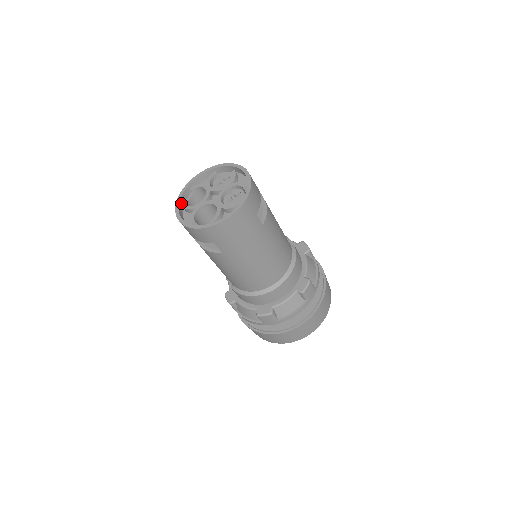
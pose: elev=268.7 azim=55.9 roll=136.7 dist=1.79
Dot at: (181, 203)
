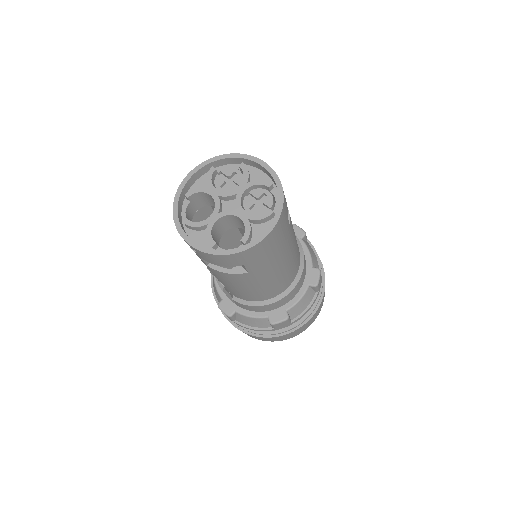
Dot at: (179, 219)
